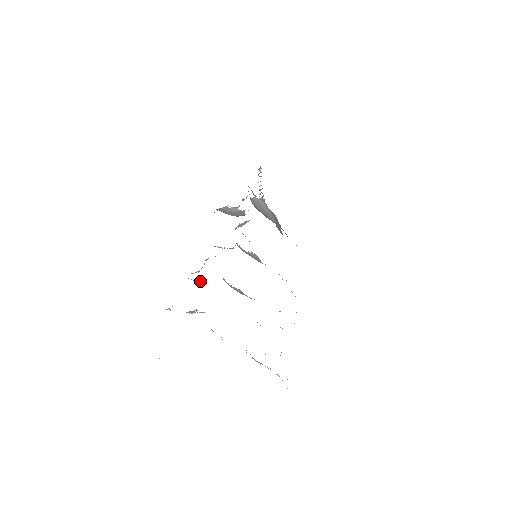
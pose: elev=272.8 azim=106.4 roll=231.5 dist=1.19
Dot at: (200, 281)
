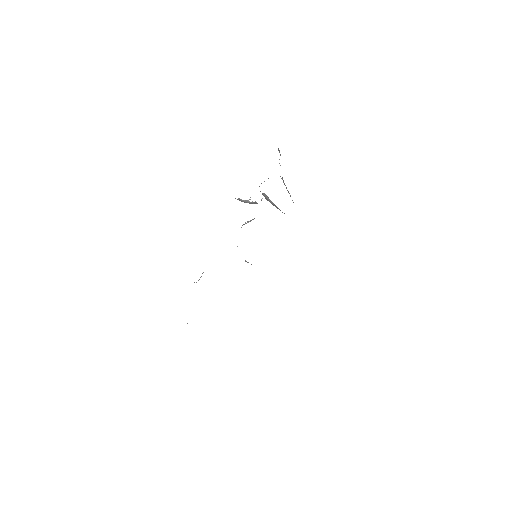
Dot at: occluded
